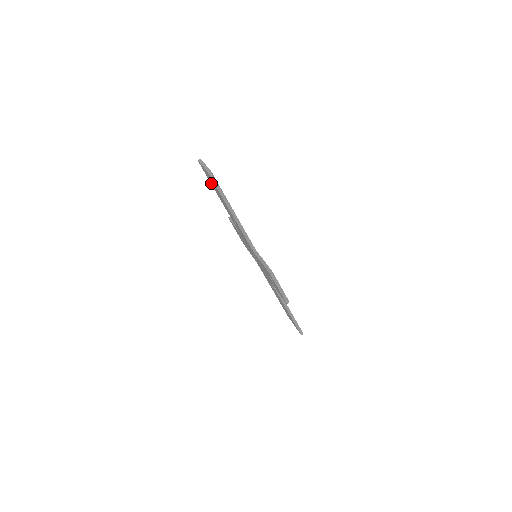
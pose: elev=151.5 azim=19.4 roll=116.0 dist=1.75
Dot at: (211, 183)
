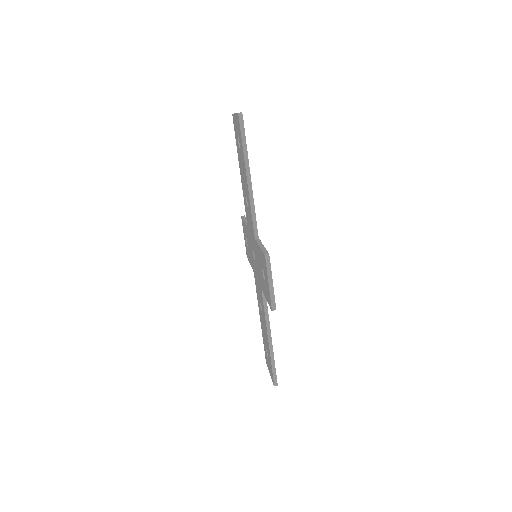
Dot at: (237, 145)
